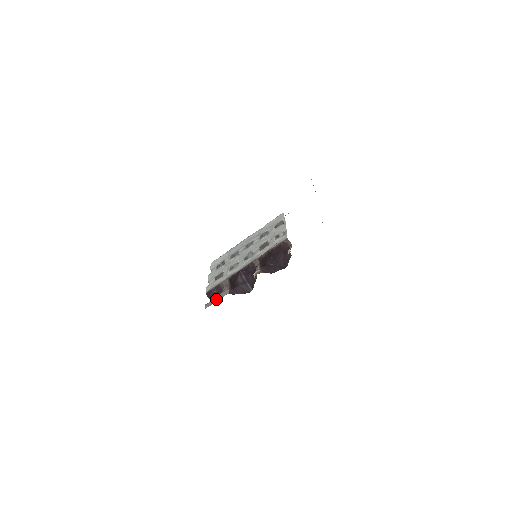
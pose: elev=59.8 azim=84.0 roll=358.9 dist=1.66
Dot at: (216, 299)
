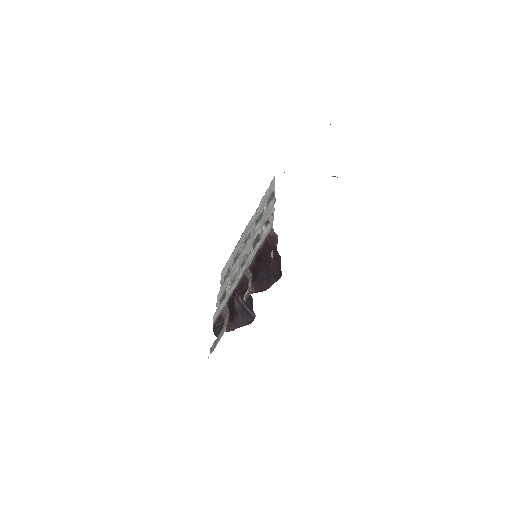
Dot at: (216, 341)
